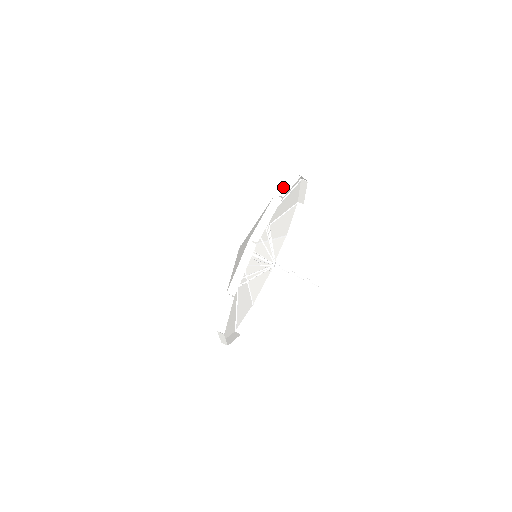
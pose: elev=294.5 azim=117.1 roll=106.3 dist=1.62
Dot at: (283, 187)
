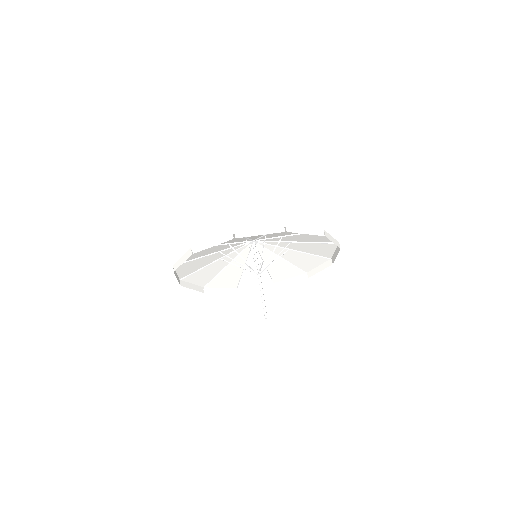
Dot at: (205, 243)
